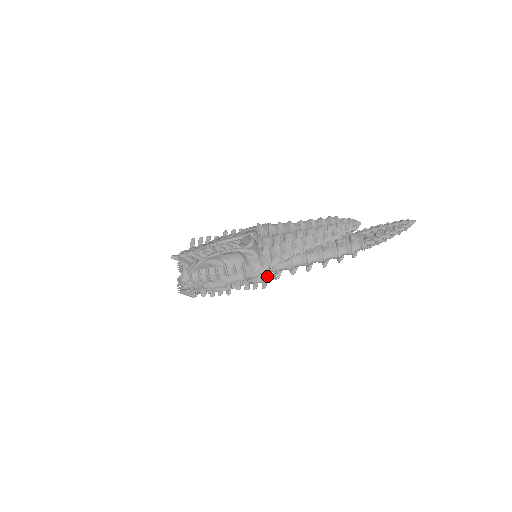
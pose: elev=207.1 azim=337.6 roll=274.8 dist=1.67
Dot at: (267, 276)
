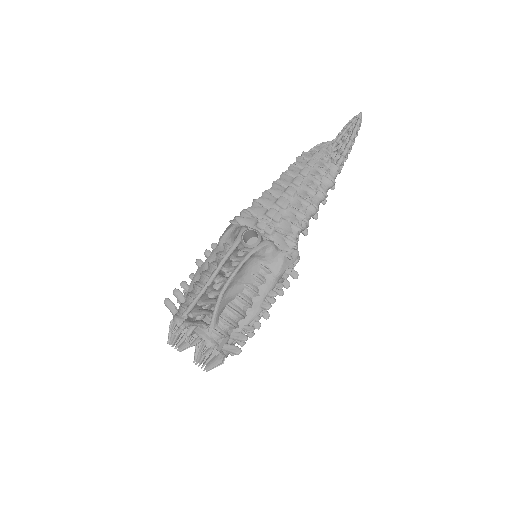
Dot at: (296, 258)
